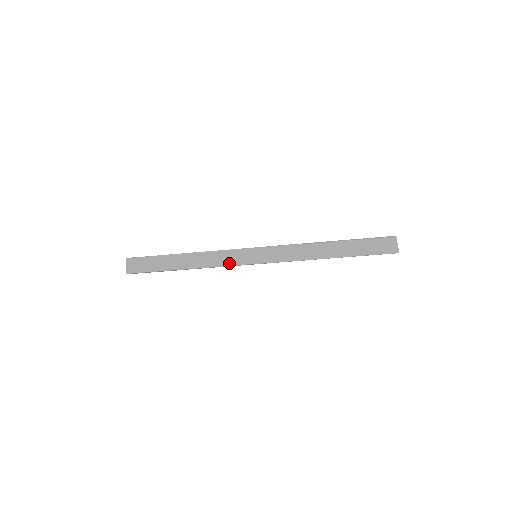
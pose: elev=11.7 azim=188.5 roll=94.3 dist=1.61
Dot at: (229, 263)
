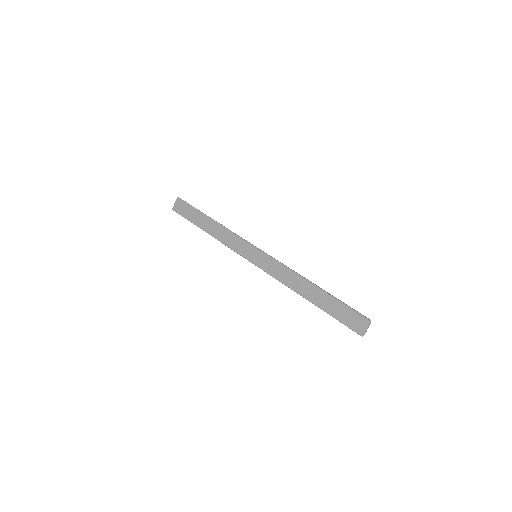
Dot at: (235, 249)
